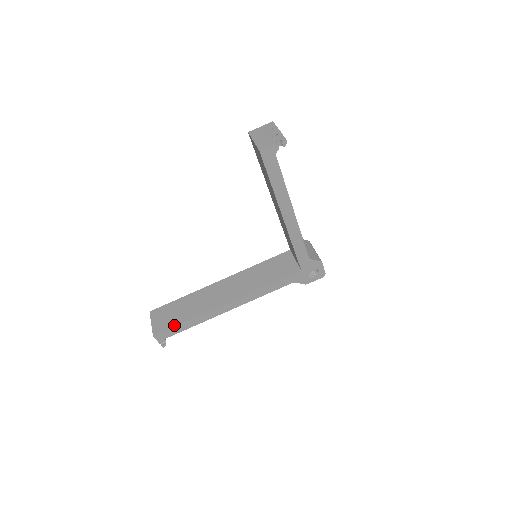
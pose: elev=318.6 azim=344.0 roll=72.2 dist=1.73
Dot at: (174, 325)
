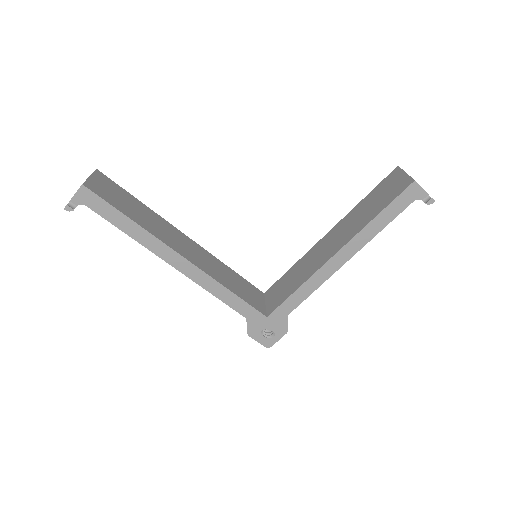
Dot at: (115, 205)
